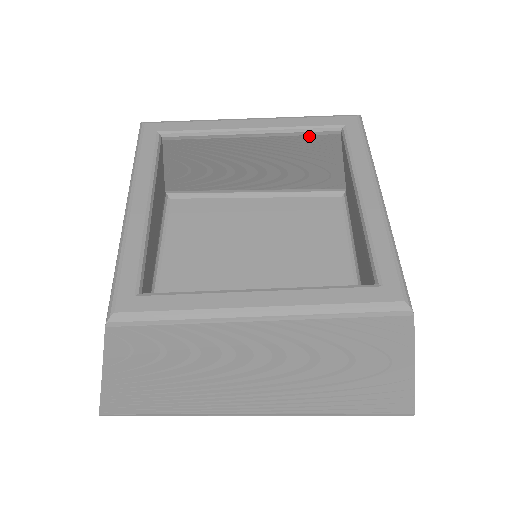
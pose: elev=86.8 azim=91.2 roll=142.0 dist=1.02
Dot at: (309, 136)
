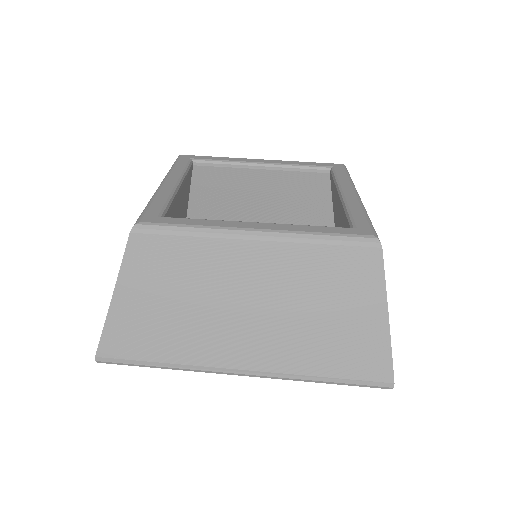
Dot at: (305, 173)
